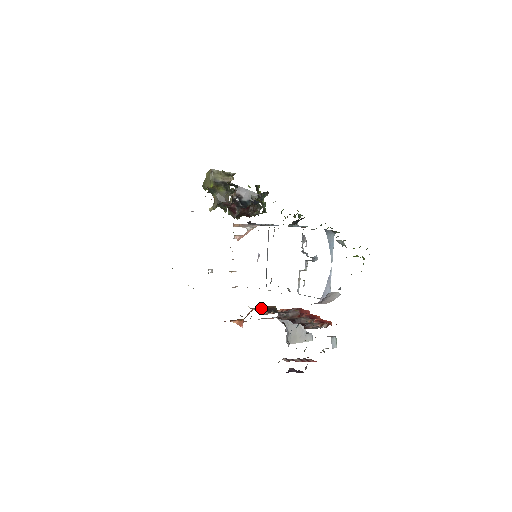
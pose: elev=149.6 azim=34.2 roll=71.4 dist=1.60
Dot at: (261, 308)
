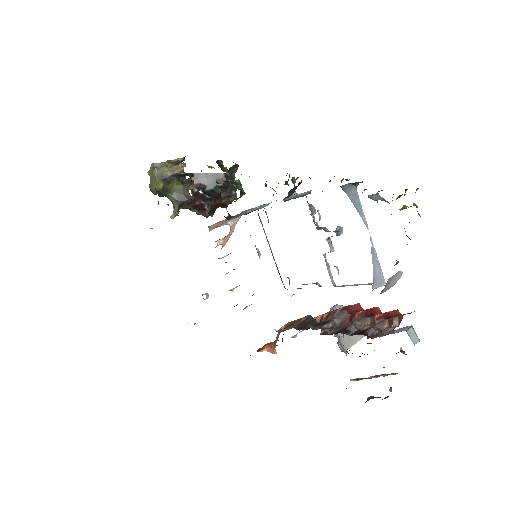
Dot at: occluded
